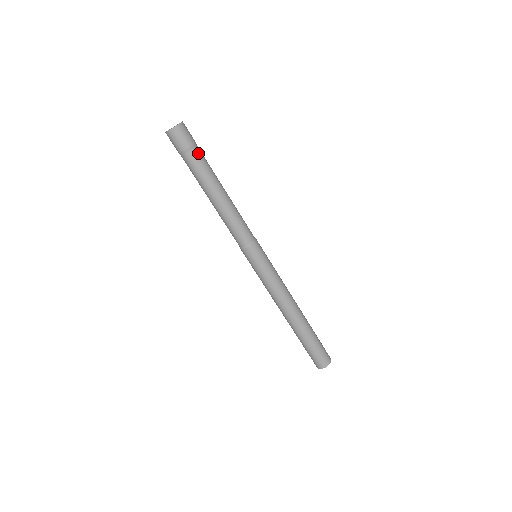
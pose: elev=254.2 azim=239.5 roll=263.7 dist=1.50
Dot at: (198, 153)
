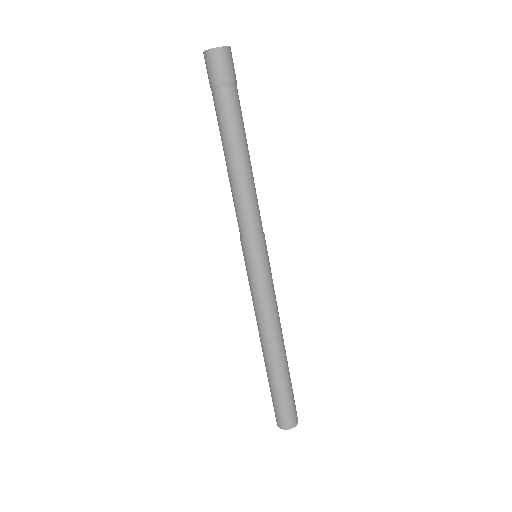
Dot at: (234, 94)
